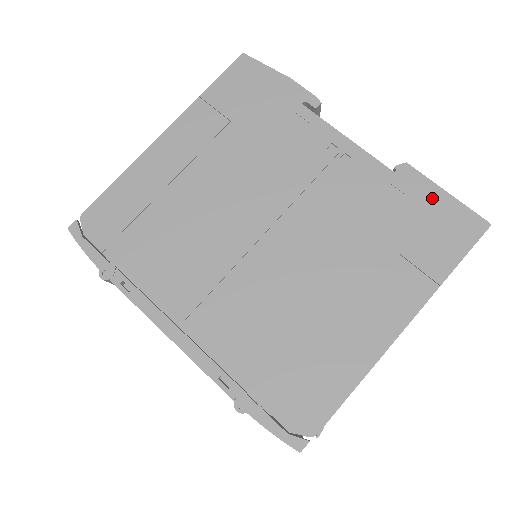
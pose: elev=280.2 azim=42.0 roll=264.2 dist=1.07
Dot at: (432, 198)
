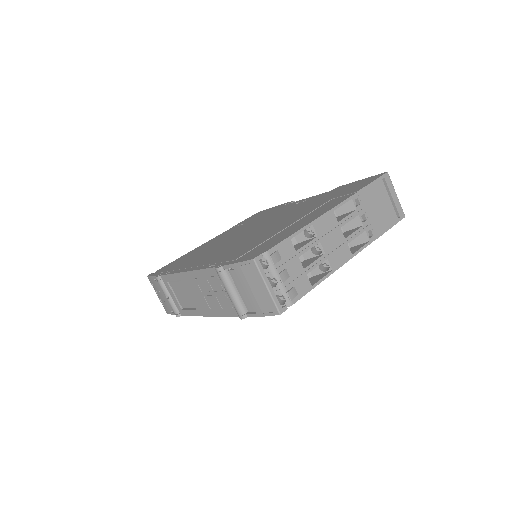
Dot at: (352, 184)
